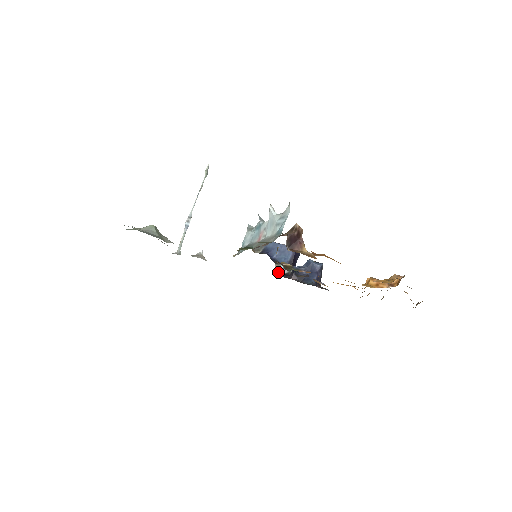
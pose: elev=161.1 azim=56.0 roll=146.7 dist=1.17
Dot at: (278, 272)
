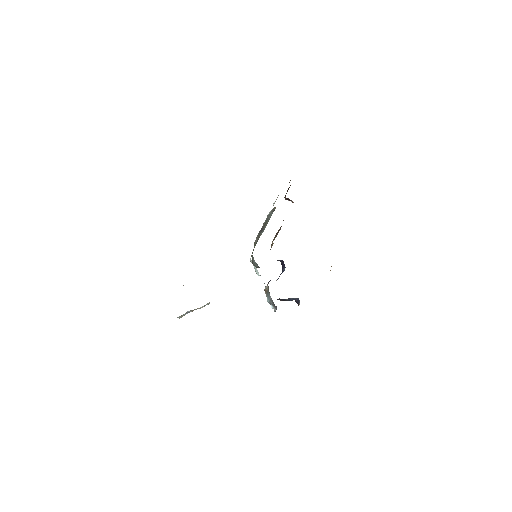
Dot at: (266, 295)
